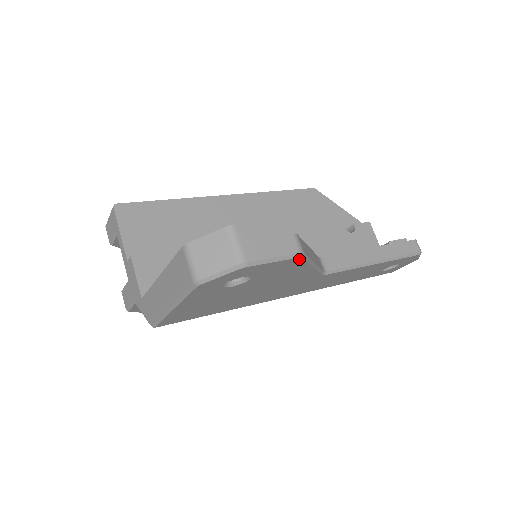
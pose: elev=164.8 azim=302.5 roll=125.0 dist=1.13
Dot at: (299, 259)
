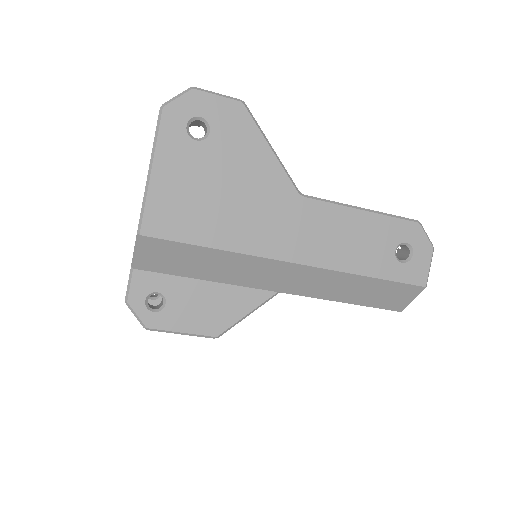
Dot at: (243, 107)
